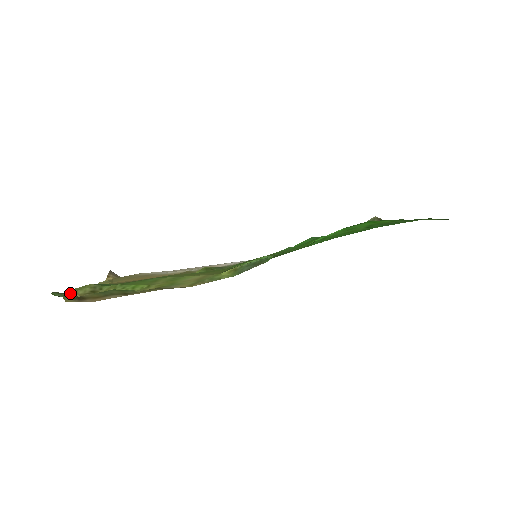
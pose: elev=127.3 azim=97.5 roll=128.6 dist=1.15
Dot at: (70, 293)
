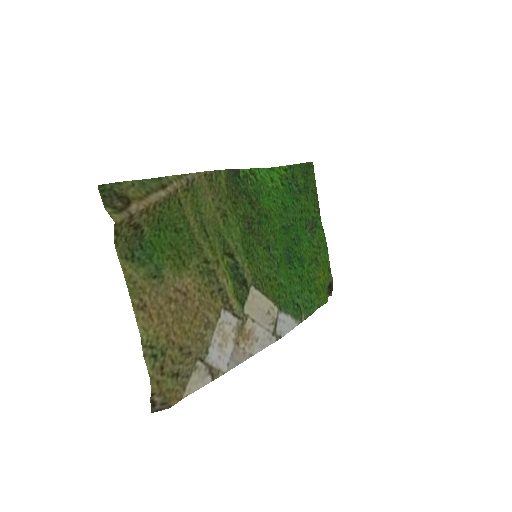
Dot at: (115, 234)
